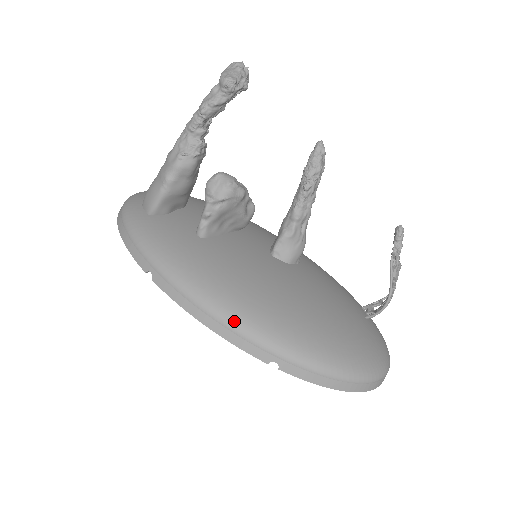
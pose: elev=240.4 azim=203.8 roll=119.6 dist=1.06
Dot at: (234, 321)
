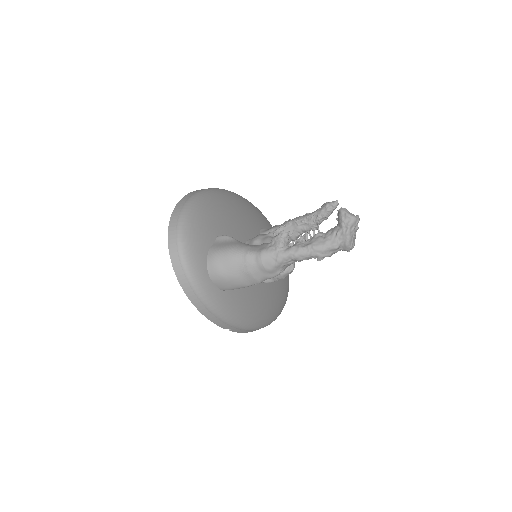
Dot at: (268, 324)
